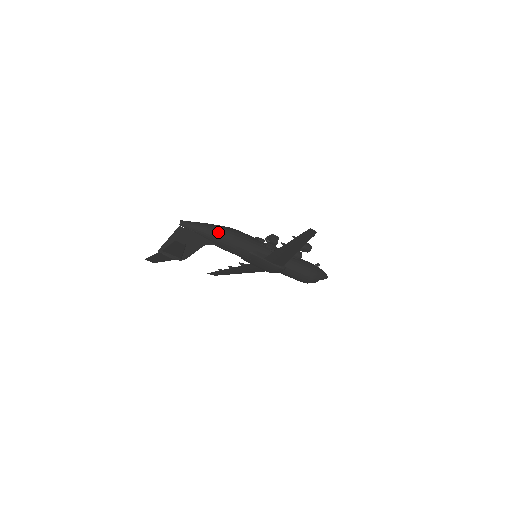
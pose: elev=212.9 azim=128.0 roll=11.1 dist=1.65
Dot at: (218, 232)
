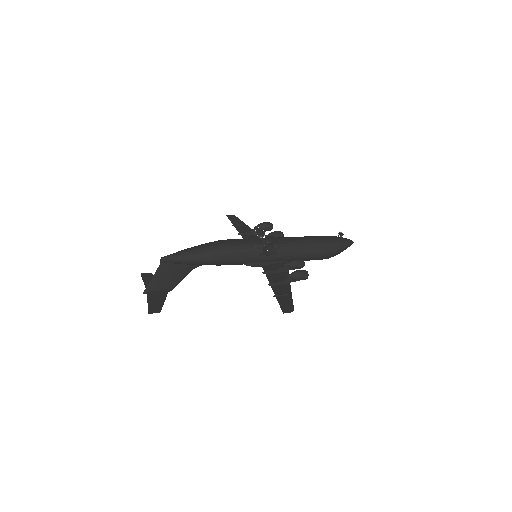
Dot at: (203, 262)
